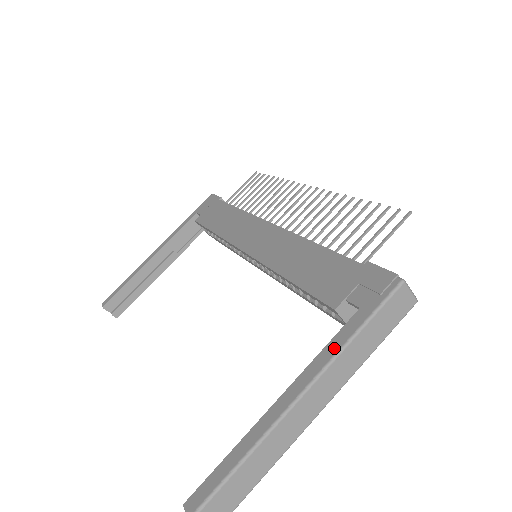
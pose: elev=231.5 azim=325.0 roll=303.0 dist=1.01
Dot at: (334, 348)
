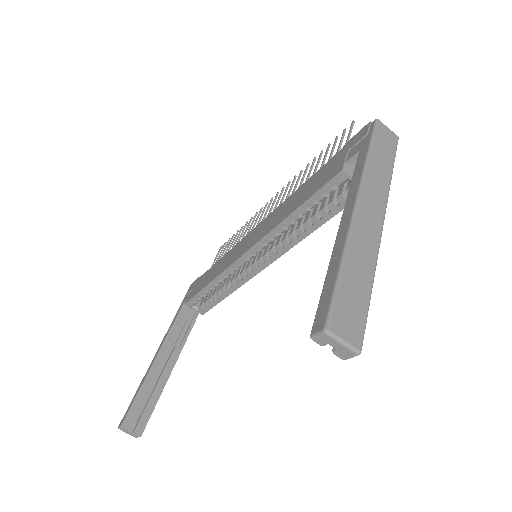
Dot at: (359, 171)
